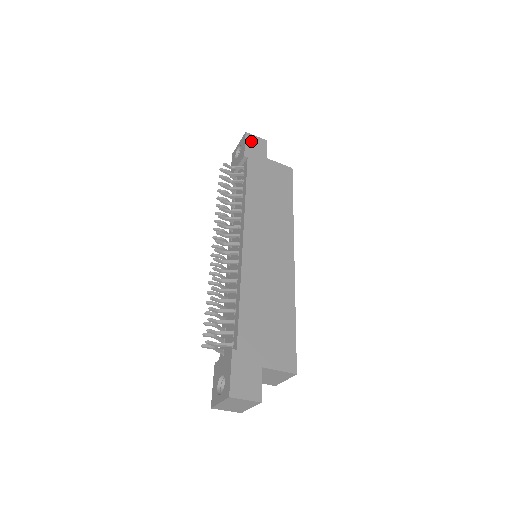
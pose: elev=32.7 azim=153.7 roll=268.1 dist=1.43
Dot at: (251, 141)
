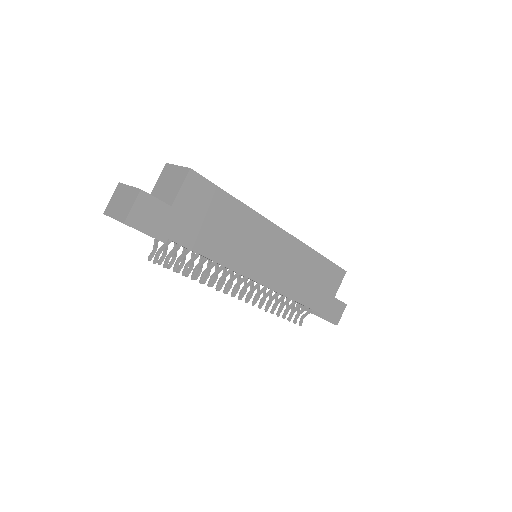
Dot at: (141, 221)
